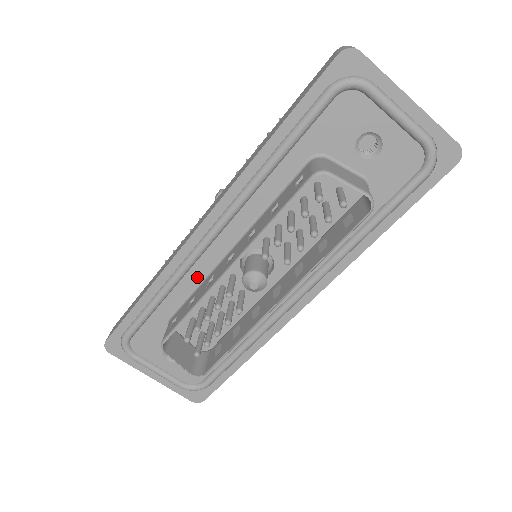
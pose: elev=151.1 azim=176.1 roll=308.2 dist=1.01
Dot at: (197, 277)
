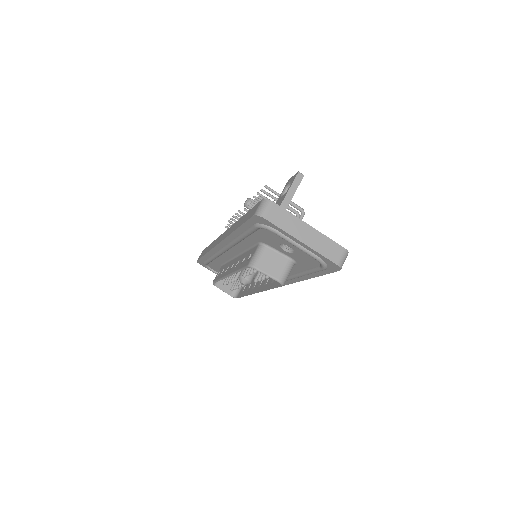
Dot at: (226, 258)
